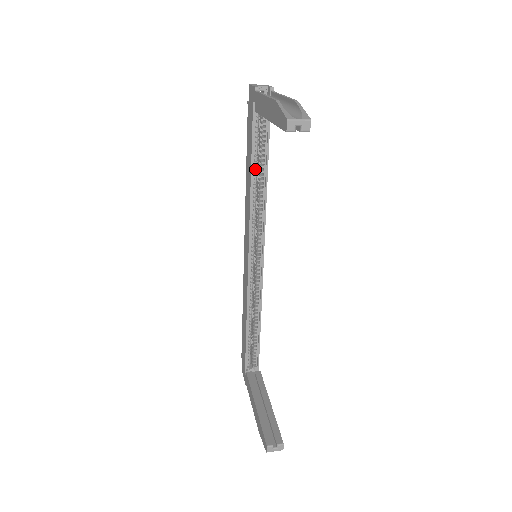
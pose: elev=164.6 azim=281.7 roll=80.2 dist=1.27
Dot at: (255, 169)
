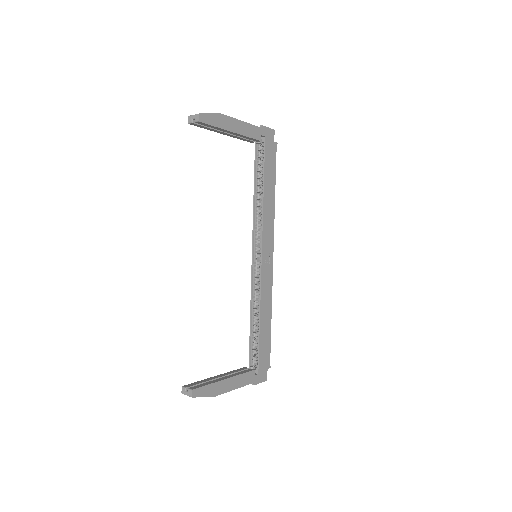
Dot at: (258, 186)
